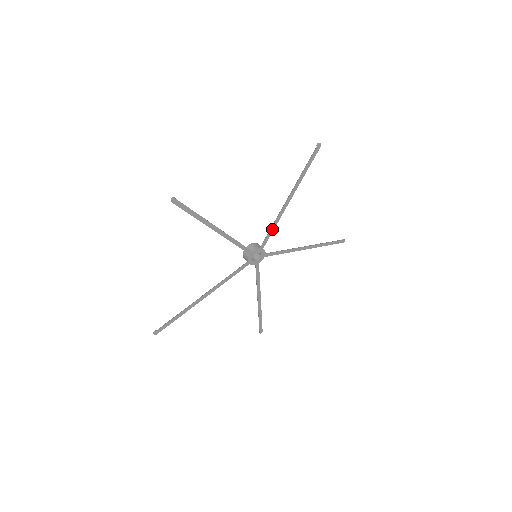
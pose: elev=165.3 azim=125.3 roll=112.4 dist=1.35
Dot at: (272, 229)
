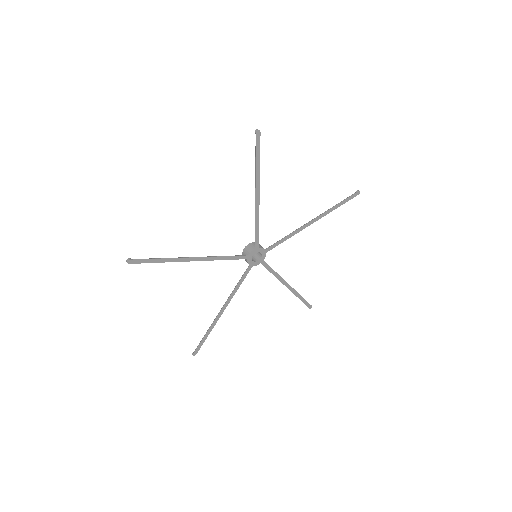
Dot at: (257, 228)
